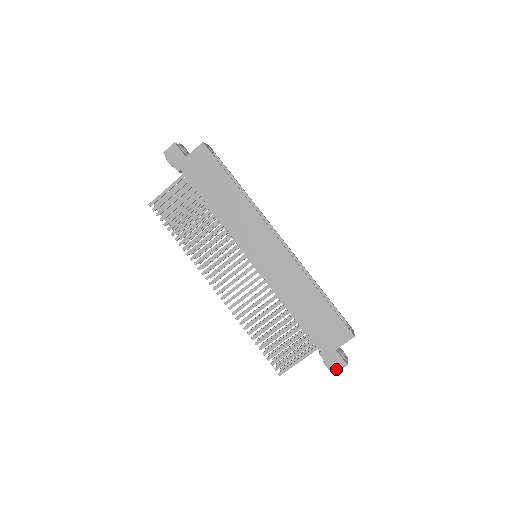
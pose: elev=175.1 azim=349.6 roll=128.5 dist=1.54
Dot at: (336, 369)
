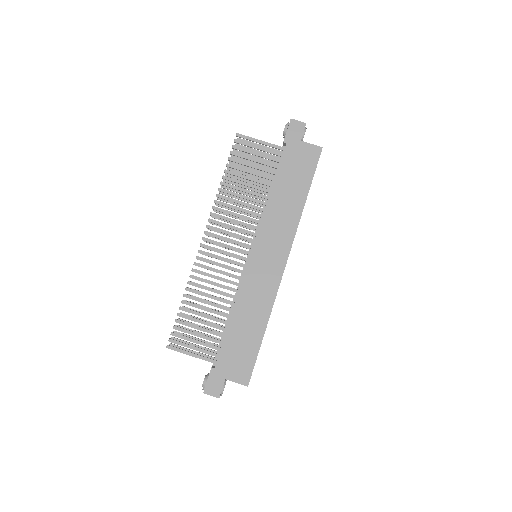
Dot at: (209, 391)
